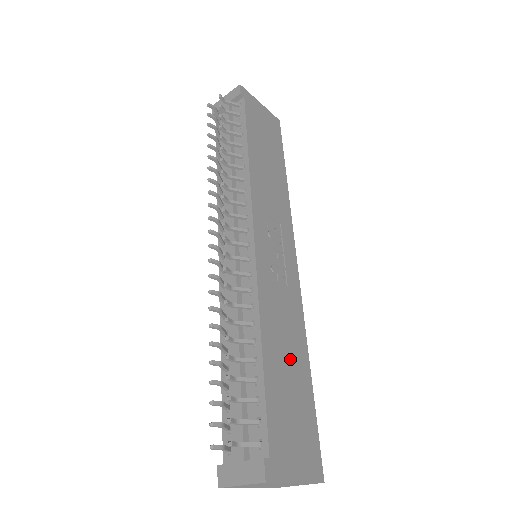
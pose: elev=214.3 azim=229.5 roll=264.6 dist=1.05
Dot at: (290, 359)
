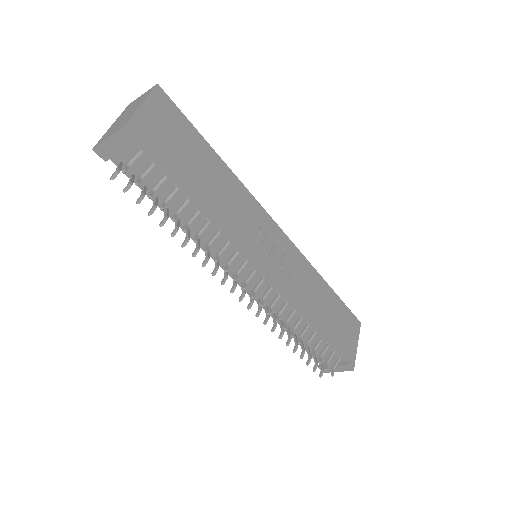
Dot at: (323, 302)
